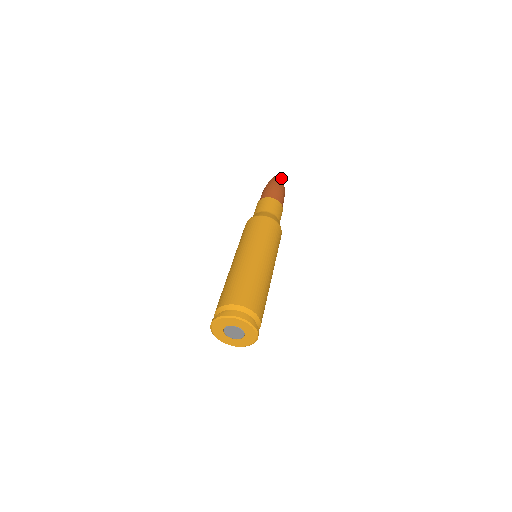
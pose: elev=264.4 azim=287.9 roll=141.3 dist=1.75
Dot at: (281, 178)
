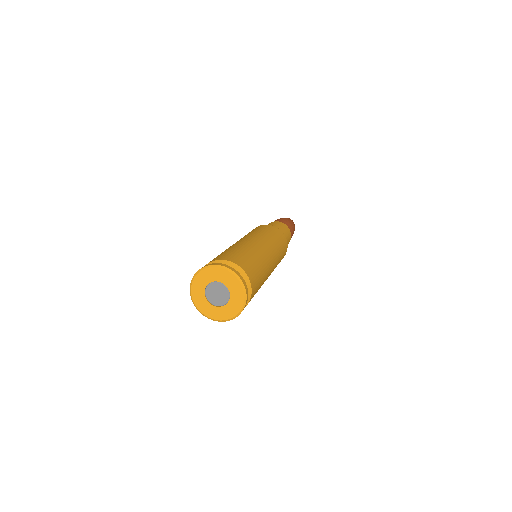
Dot at: occluded
